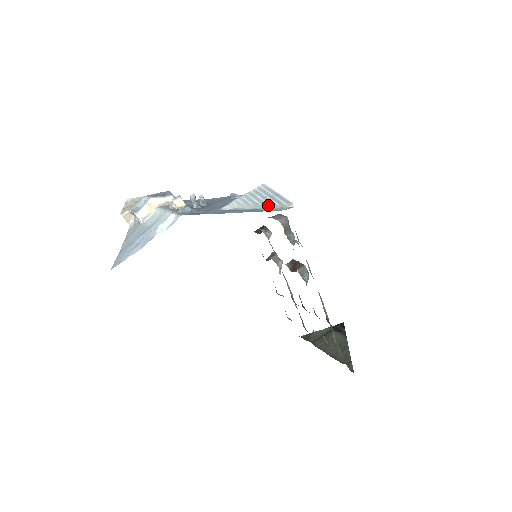
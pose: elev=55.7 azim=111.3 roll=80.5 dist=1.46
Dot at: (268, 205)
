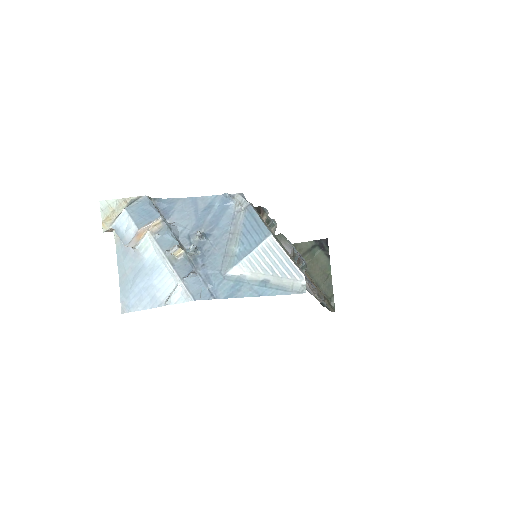
Dot at: (279, 277)
